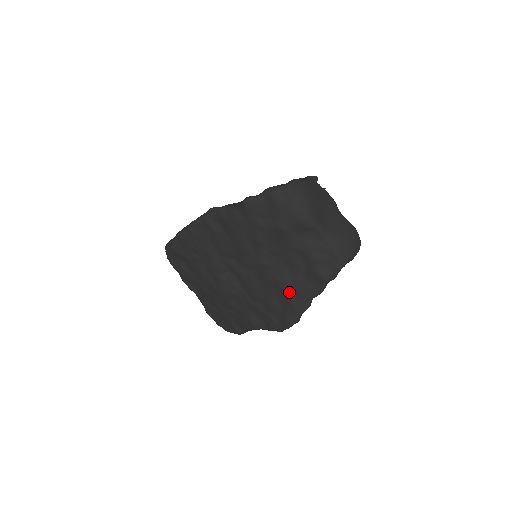
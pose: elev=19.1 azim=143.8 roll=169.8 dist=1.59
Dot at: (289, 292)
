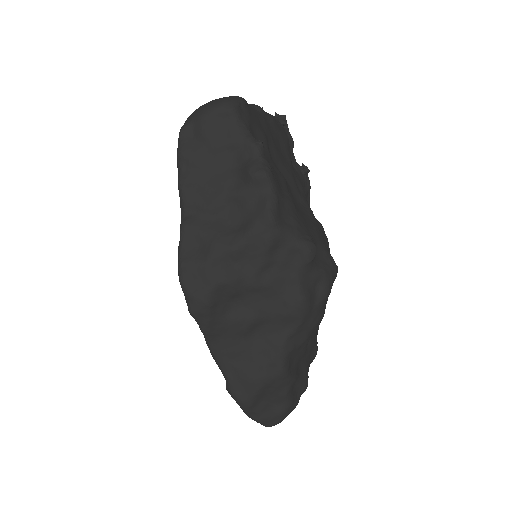
Dot at: occluded
